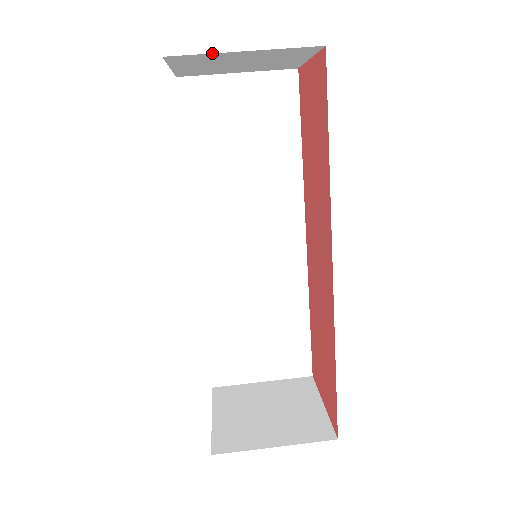
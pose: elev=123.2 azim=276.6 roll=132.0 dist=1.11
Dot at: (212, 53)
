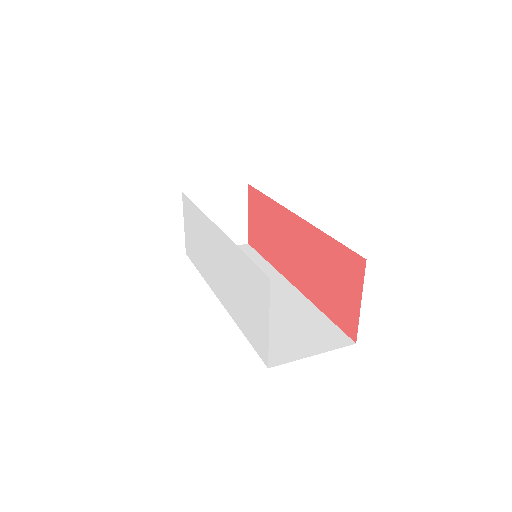
Dot at: (203, 189)
